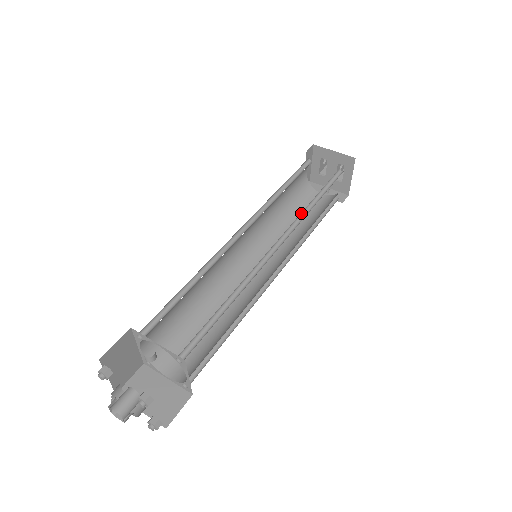
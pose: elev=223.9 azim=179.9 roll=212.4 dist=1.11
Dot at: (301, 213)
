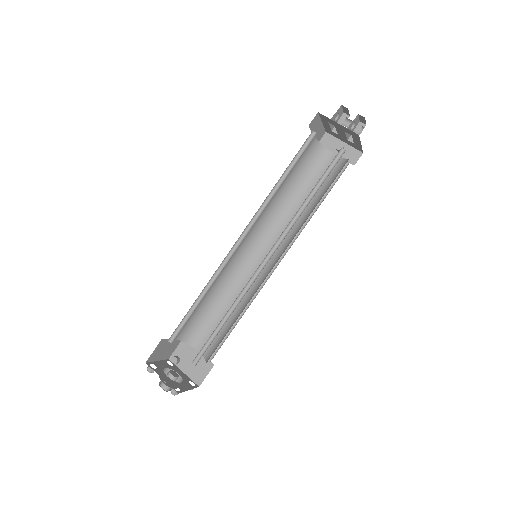
Dot at: (293, 217)
